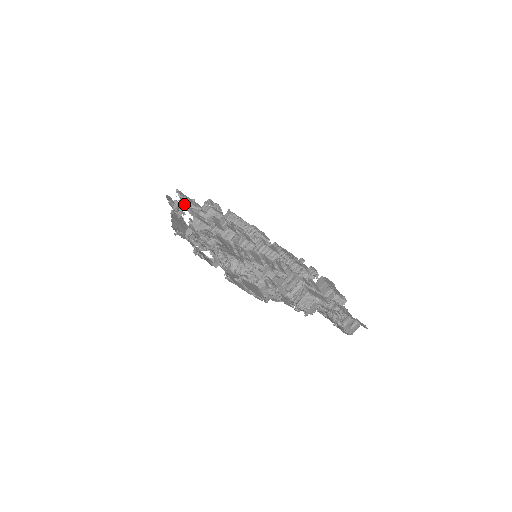
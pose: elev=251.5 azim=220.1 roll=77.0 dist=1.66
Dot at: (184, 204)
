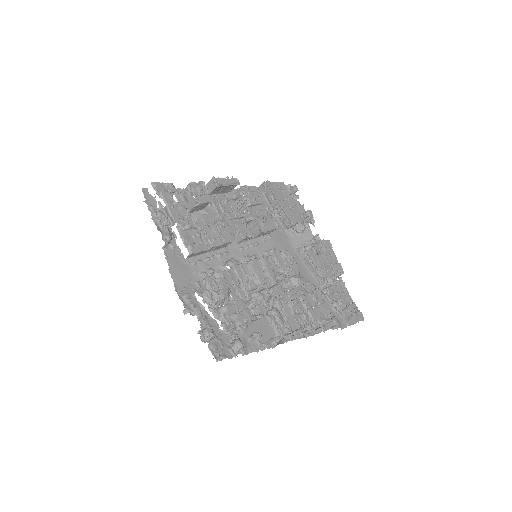
Dot at: (170, 218)
